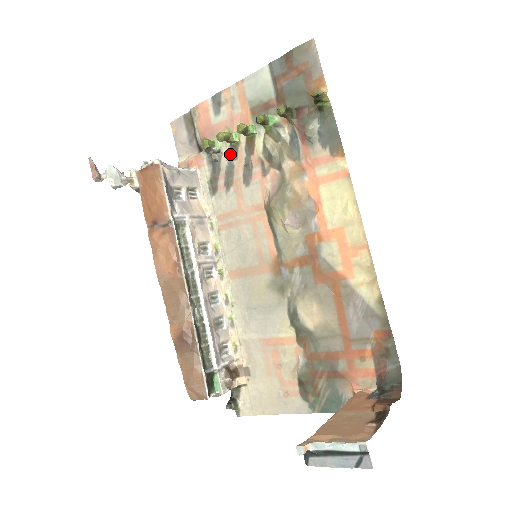
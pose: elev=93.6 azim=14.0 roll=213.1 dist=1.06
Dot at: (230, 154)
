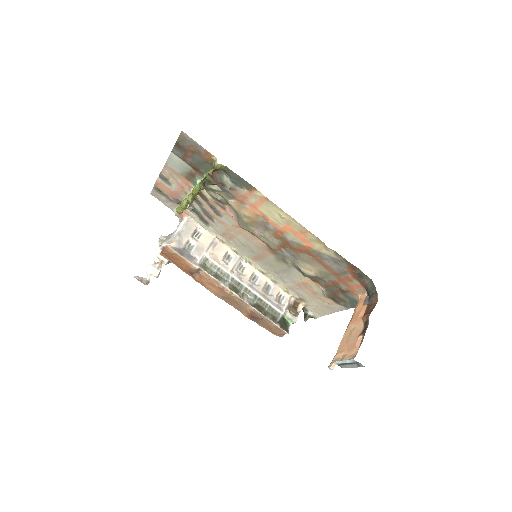
Dot at: (197, 204)
